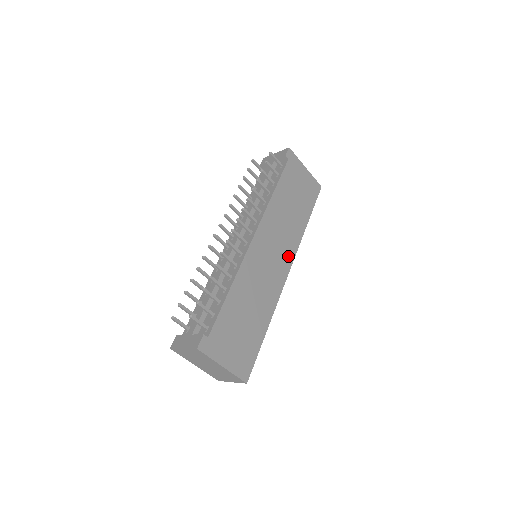
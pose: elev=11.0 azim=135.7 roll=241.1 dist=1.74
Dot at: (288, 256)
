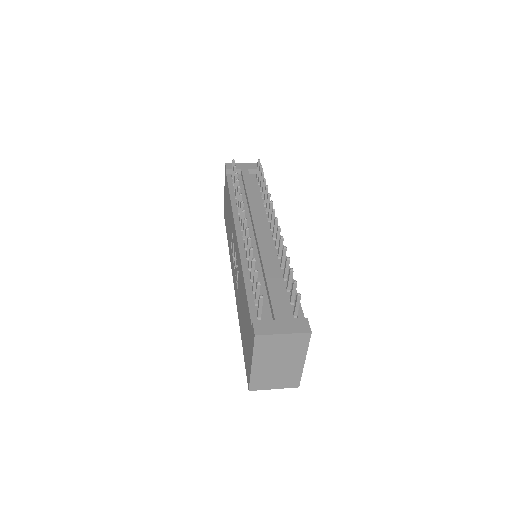
Dot at: occluded
